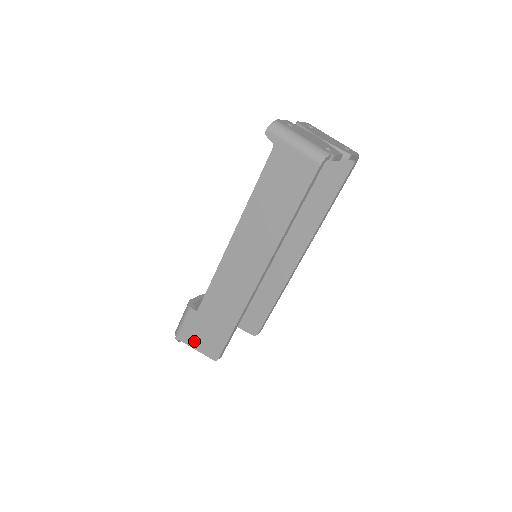
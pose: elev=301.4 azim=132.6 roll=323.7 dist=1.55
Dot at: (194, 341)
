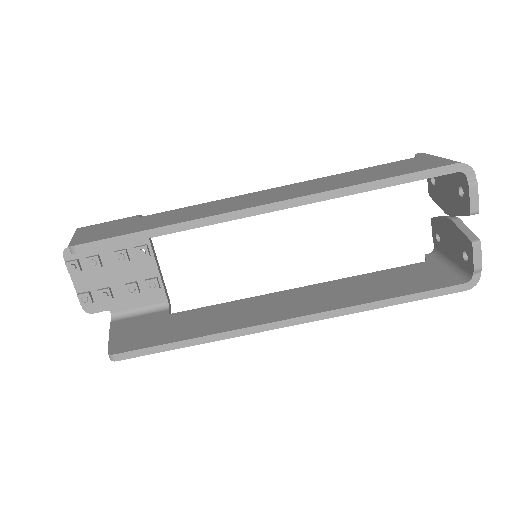
Dot at: (87, 231)
